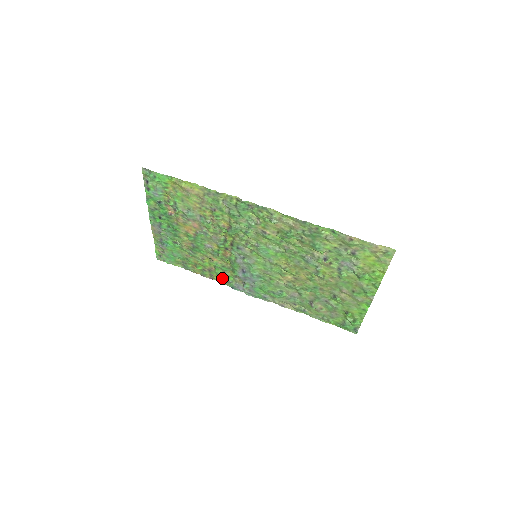
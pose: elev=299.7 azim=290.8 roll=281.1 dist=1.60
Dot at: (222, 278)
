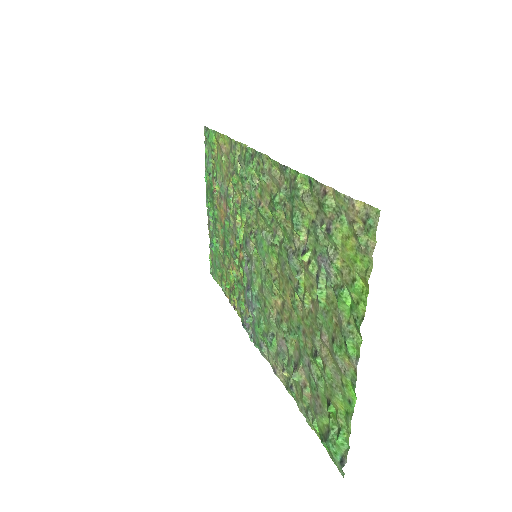
Dot at: (238, 304)
